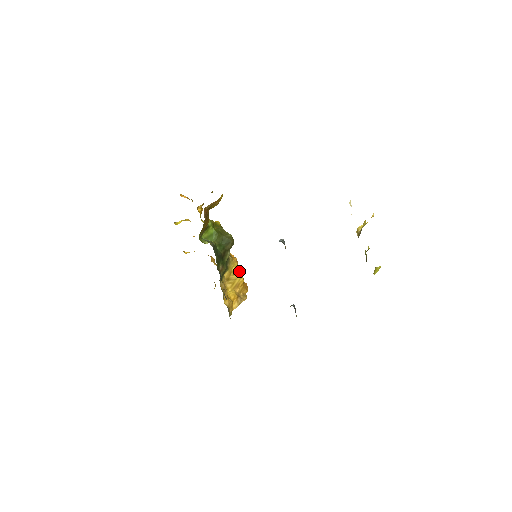
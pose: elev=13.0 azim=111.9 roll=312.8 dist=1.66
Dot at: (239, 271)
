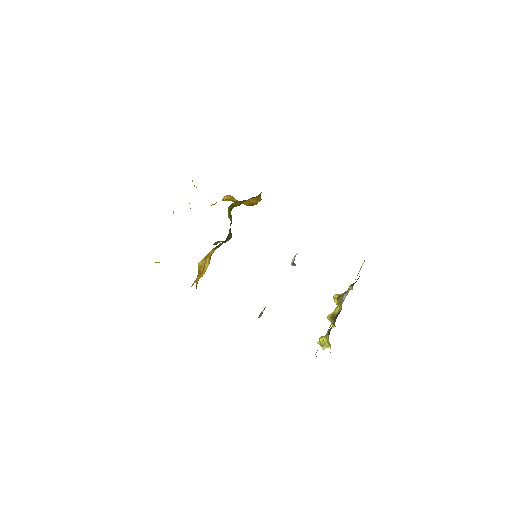
Dot at: (208, 265)
